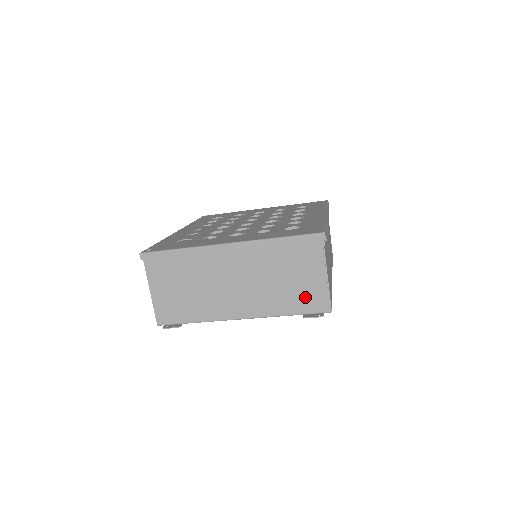
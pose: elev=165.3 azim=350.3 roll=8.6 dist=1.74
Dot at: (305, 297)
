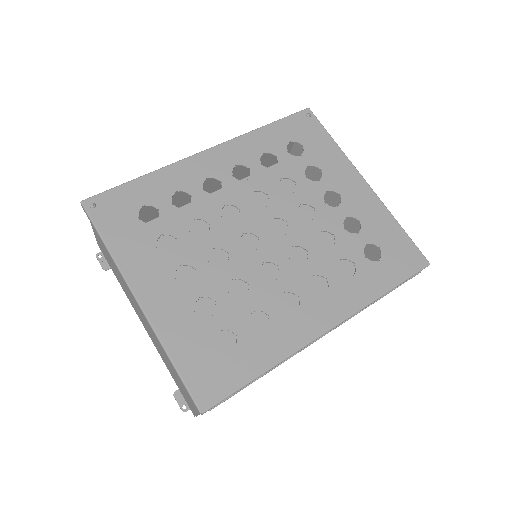
Dot at: (182, 390)
